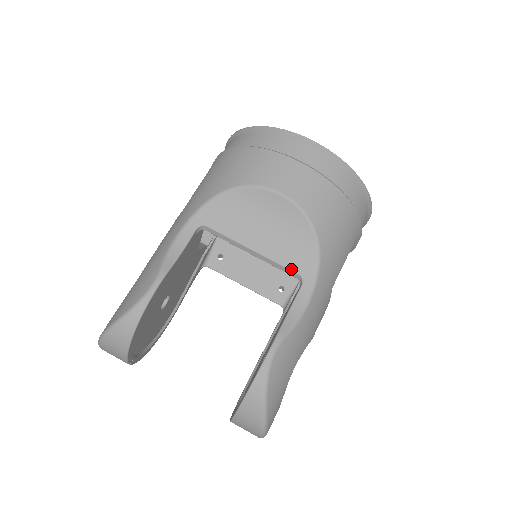
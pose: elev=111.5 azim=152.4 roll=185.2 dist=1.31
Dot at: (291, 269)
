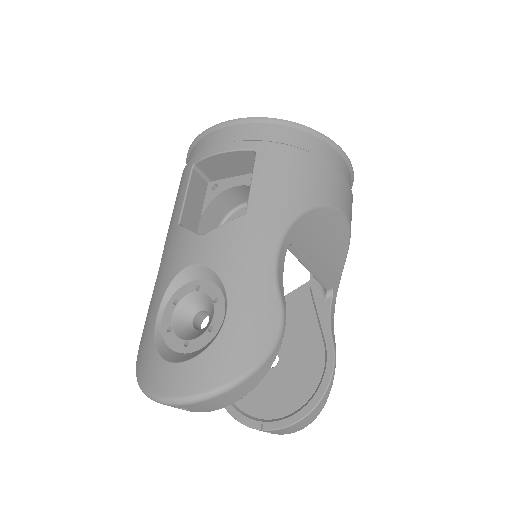
Dot at: (330, 283)
